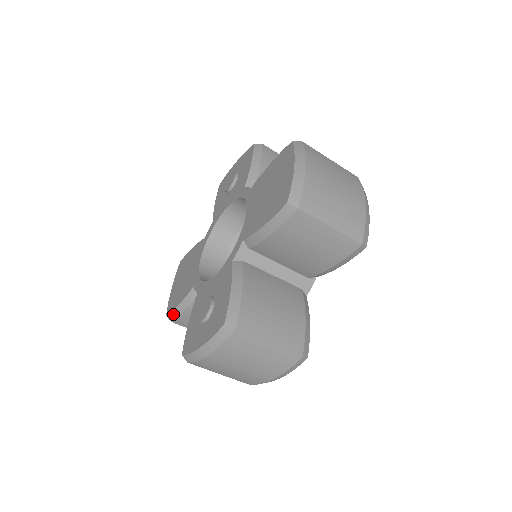
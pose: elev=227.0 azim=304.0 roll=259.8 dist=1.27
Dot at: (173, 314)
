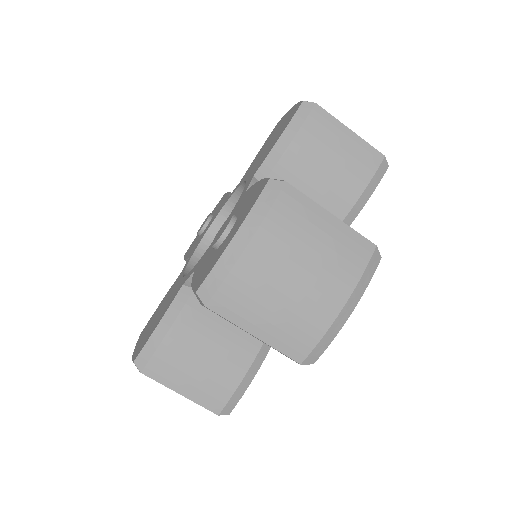
Dot at: (147, 349)
